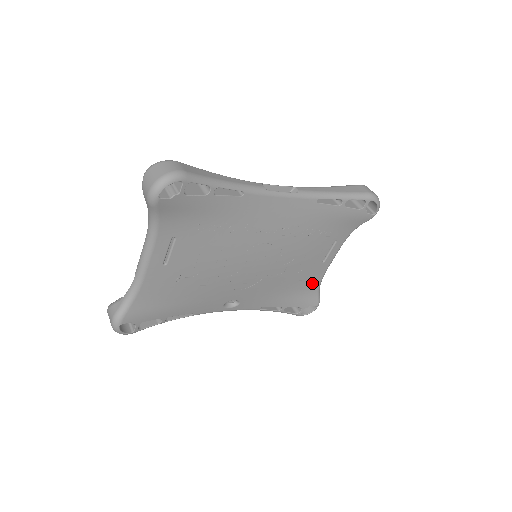
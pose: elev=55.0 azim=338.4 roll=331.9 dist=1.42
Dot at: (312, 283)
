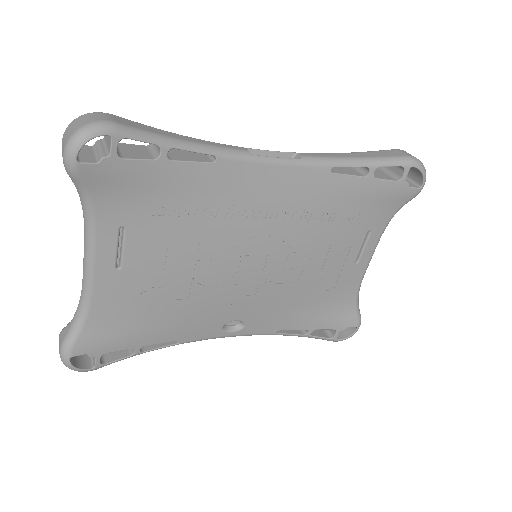
Dot at: (345, 294)
